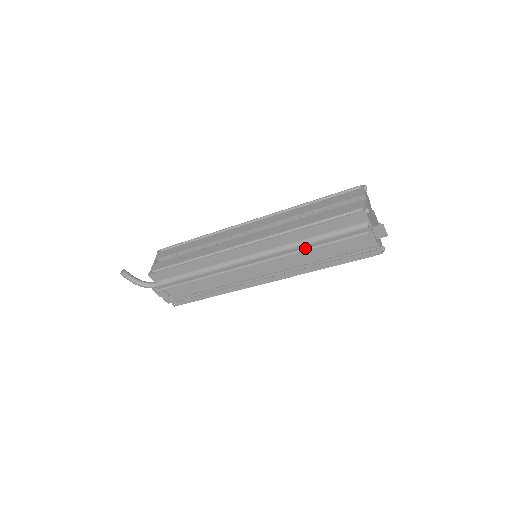
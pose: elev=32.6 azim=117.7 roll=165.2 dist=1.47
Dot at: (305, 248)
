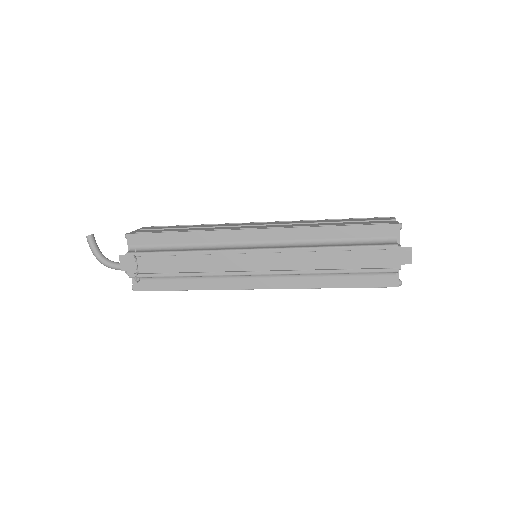
Dot at: (323, 246)
